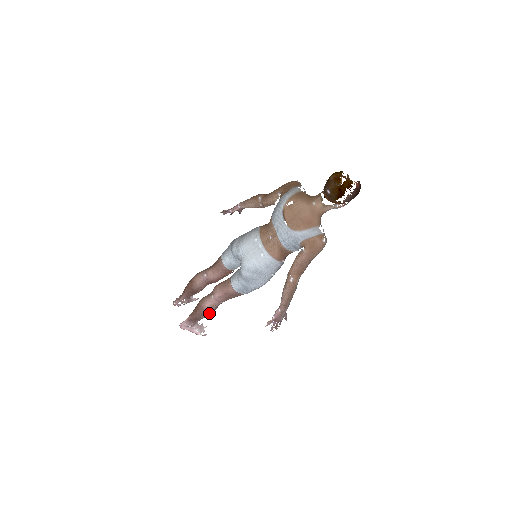
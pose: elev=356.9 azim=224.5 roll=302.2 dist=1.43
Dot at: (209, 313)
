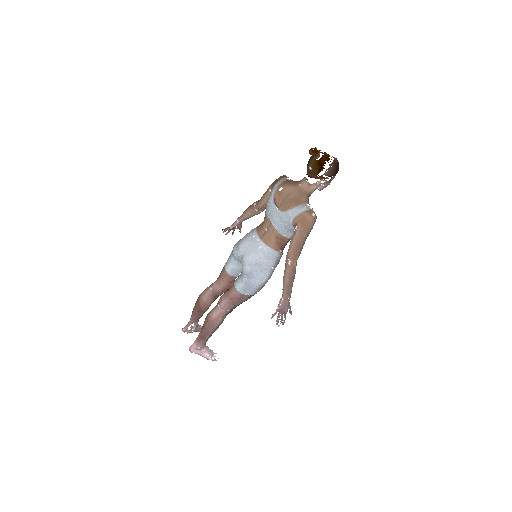
Dot at: (216, 325)
